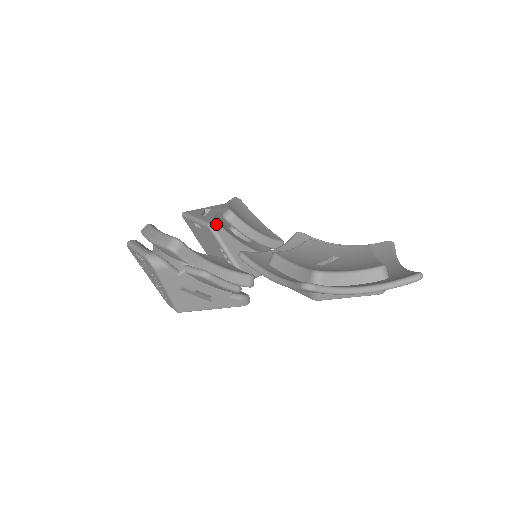
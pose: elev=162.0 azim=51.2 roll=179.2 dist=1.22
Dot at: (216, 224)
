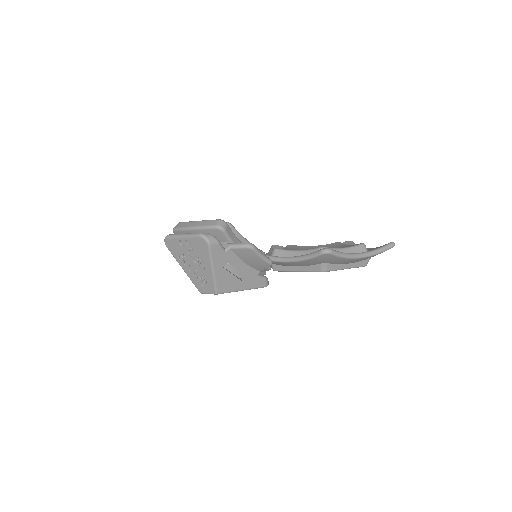
Dot at: occluded
